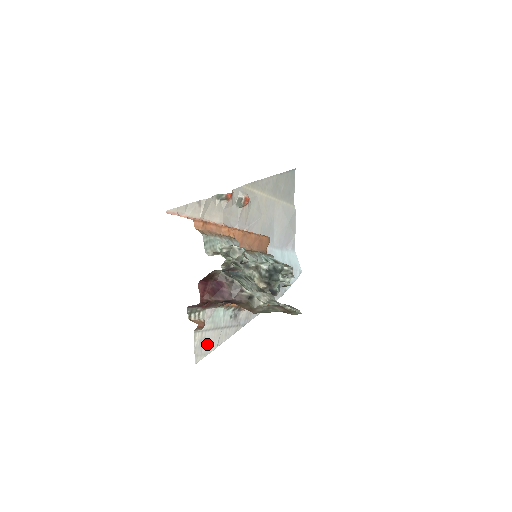
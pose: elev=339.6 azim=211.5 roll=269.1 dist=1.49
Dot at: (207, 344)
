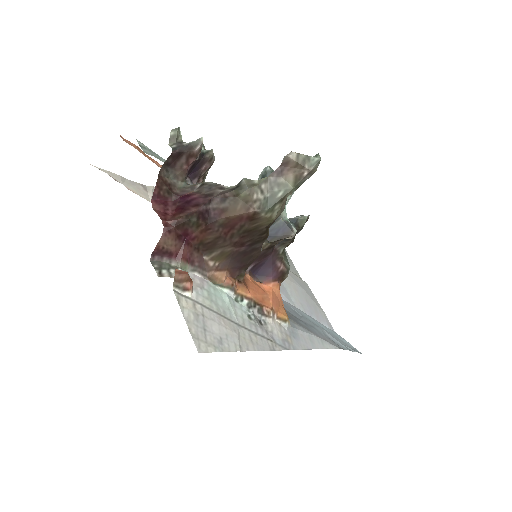
Dot at: (214, 332)
